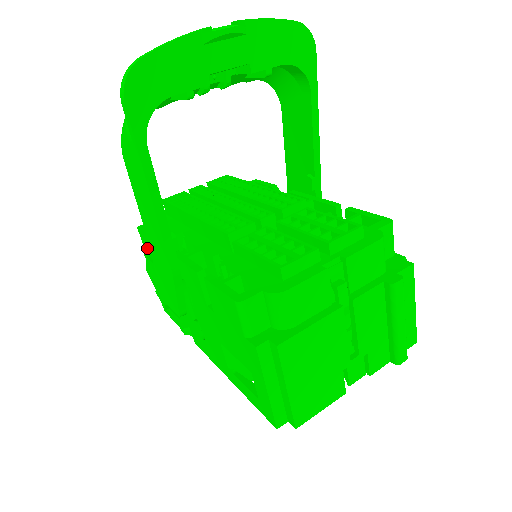
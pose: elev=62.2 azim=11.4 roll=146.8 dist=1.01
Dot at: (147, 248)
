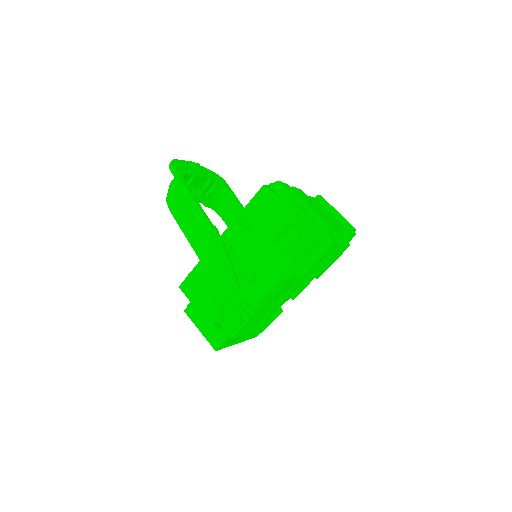
Dot at: (191, 290)
